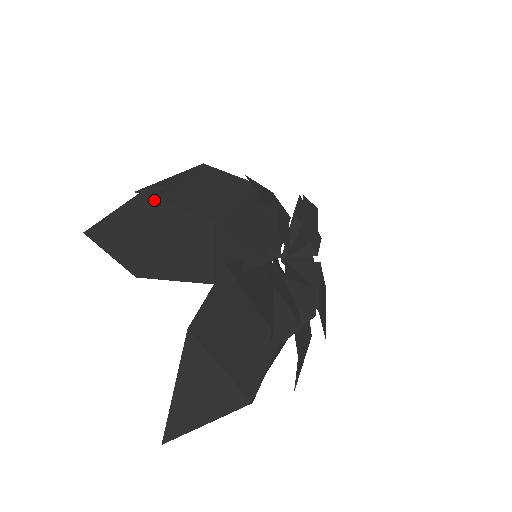
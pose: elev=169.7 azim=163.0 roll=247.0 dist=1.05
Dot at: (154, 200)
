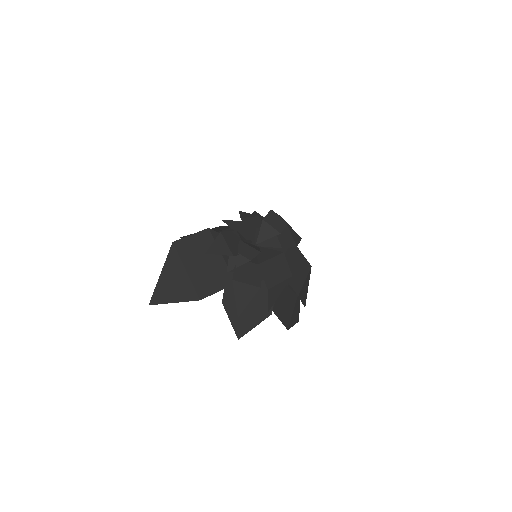
Dot at: (214, 228)
